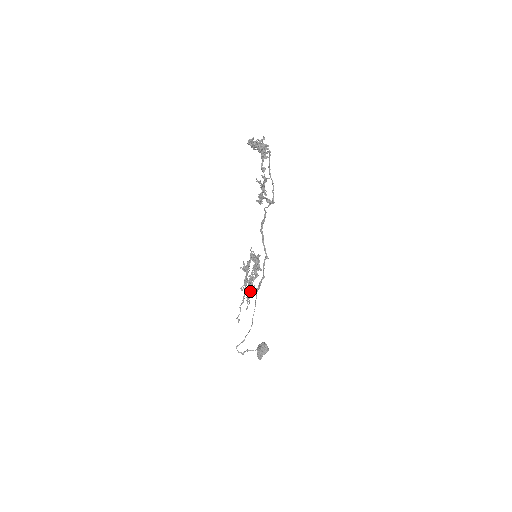
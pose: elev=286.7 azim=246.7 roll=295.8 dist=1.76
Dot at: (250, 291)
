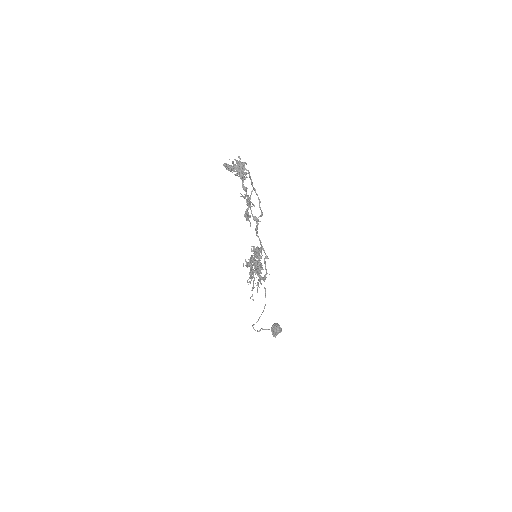
Dot at: (258, 279)
